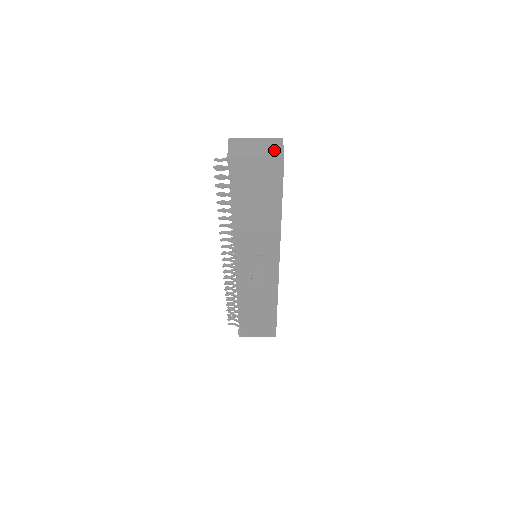
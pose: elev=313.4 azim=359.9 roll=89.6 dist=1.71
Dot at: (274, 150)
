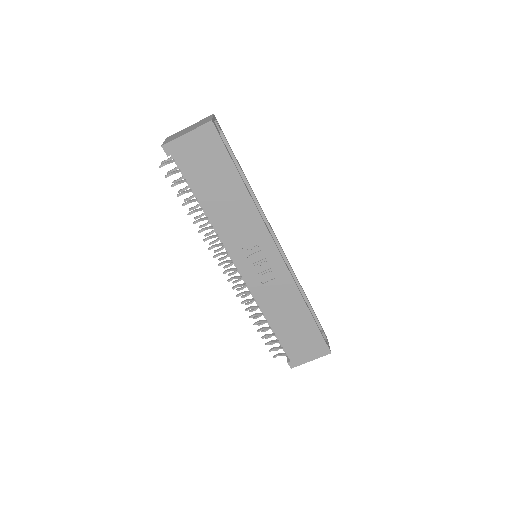
Dot at: (203, 122)
